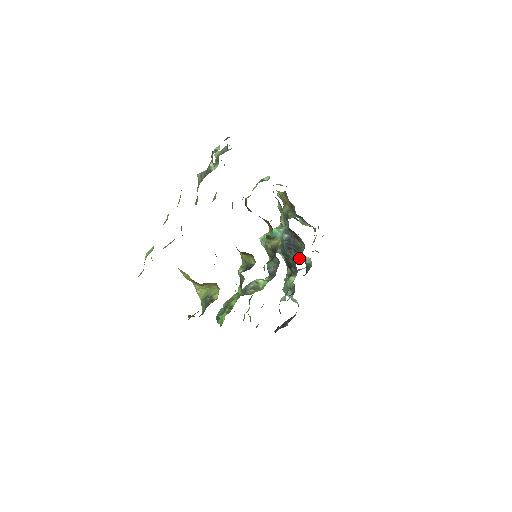
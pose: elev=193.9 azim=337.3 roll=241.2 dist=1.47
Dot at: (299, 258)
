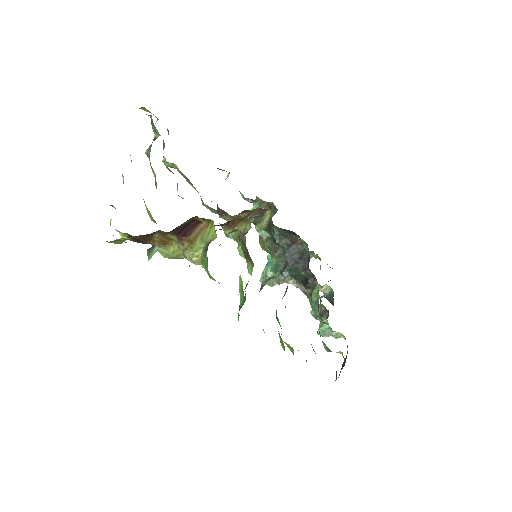
Dot at: (308, 260)
